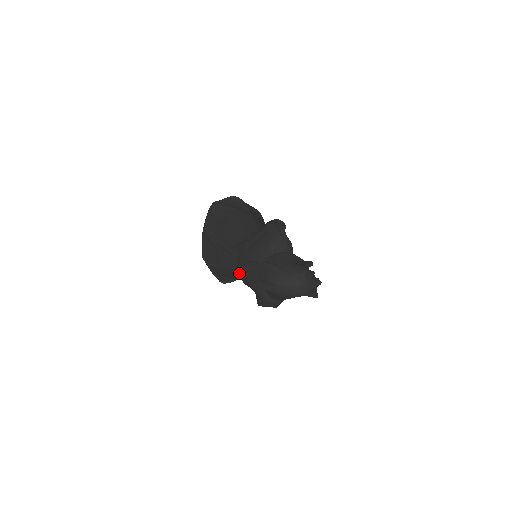
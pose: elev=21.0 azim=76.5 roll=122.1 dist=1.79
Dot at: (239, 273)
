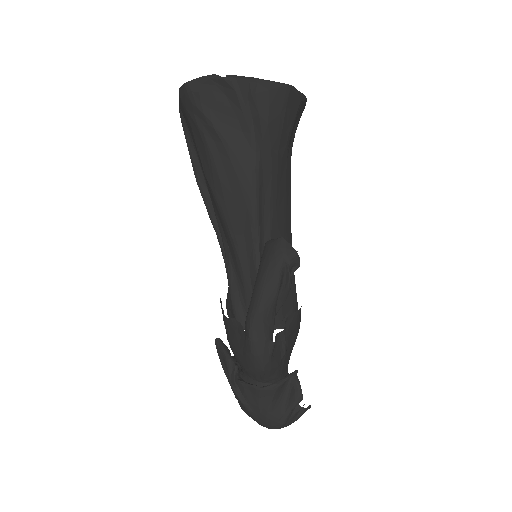
Dot at: occluded
